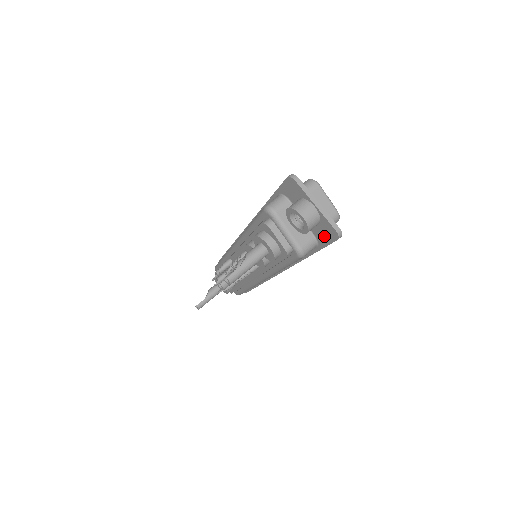
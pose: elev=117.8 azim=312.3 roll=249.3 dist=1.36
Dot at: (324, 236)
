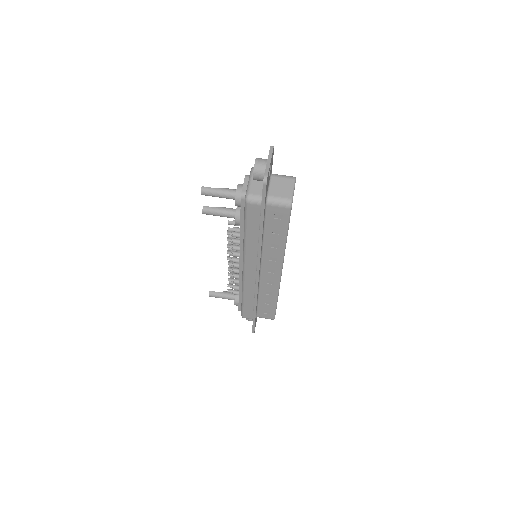
Dot at: occluded
